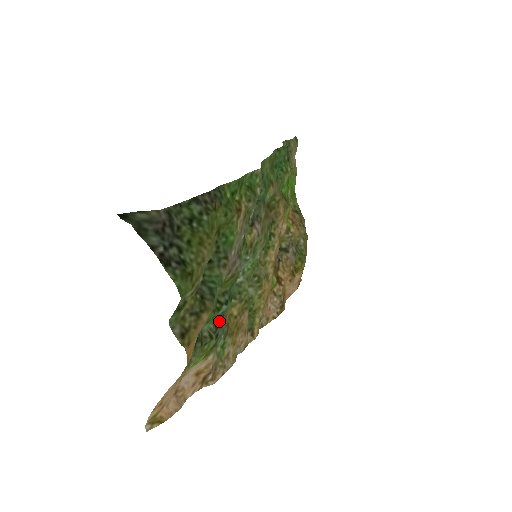
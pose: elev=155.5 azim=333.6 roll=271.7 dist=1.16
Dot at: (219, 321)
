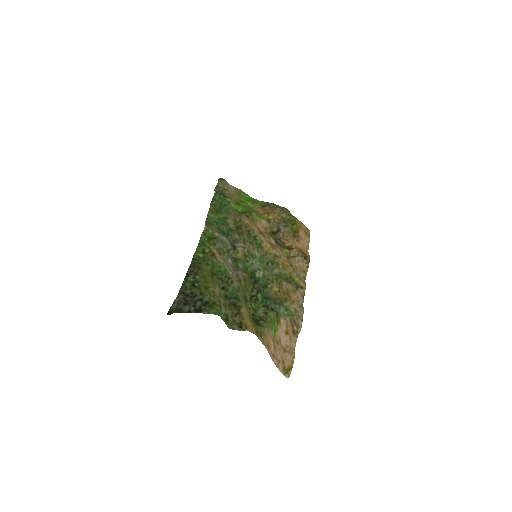
Dot at: (265, 303)
